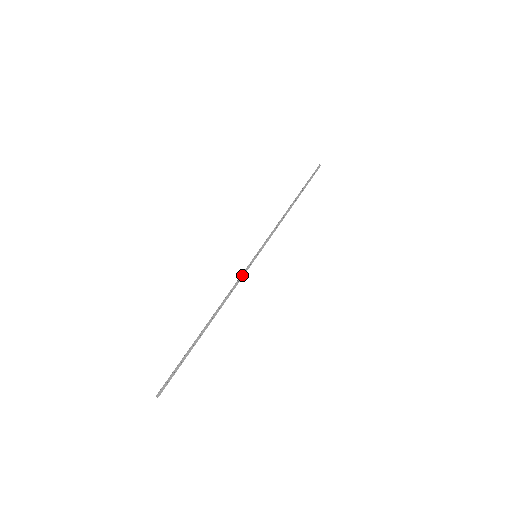
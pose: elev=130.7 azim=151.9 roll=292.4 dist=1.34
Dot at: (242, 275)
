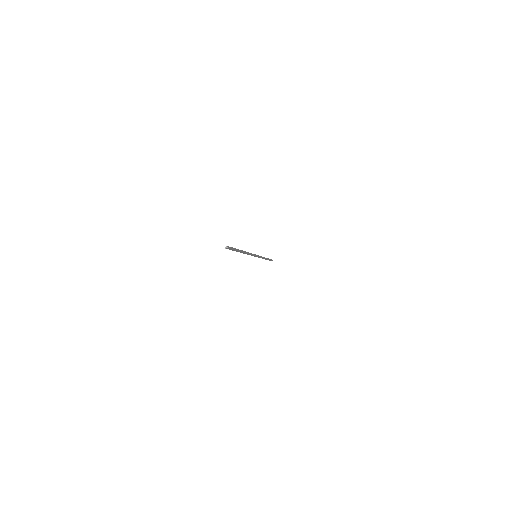
Dot at: (252, 254)
